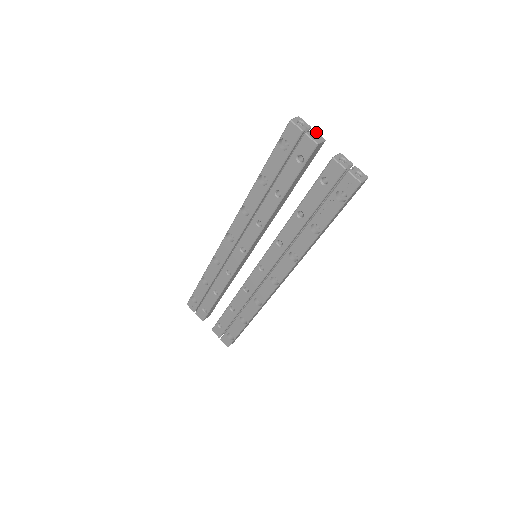
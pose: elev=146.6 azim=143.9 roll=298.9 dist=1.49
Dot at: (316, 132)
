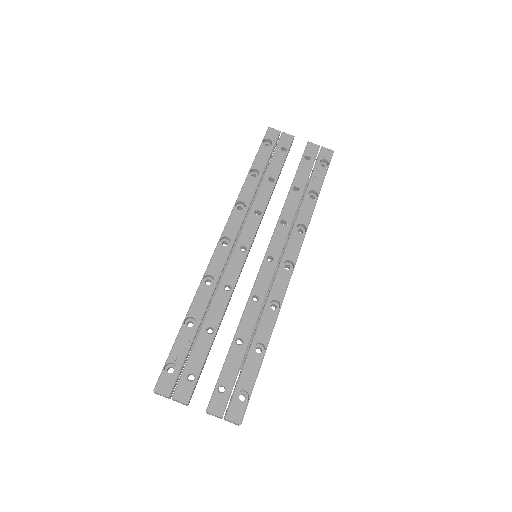
Dot at: occluded
